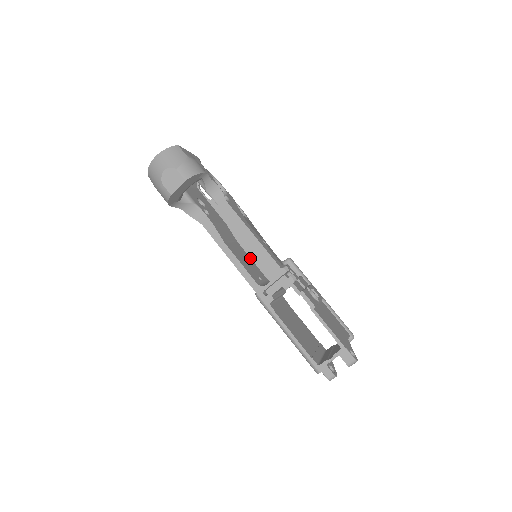
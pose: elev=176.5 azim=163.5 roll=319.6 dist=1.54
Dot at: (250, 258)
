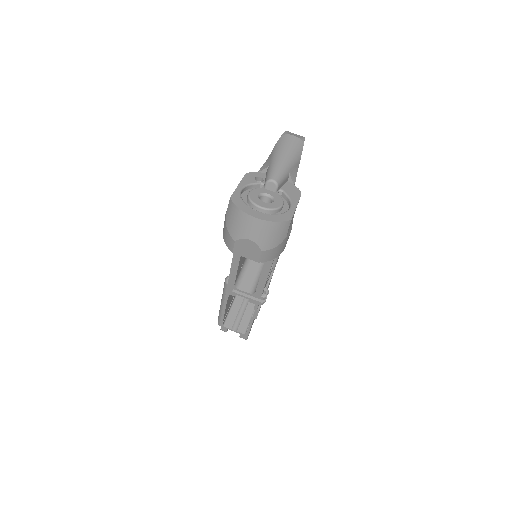
Dot at: occluded
